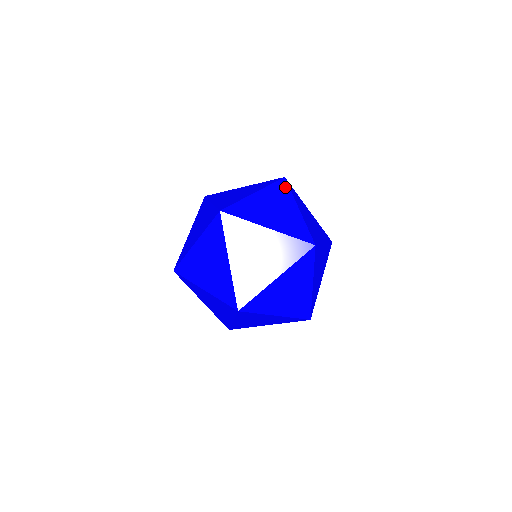
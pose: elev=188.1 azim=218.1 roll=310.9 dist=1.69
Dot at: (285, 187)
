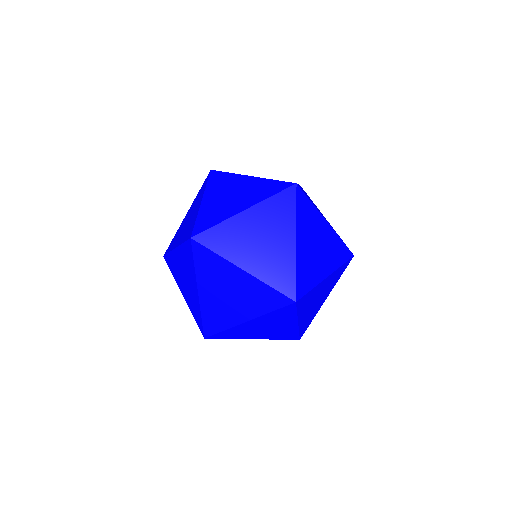
Dot at: (290, 202)
